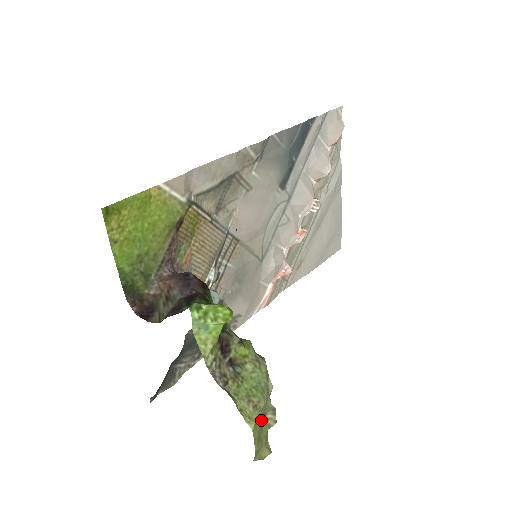
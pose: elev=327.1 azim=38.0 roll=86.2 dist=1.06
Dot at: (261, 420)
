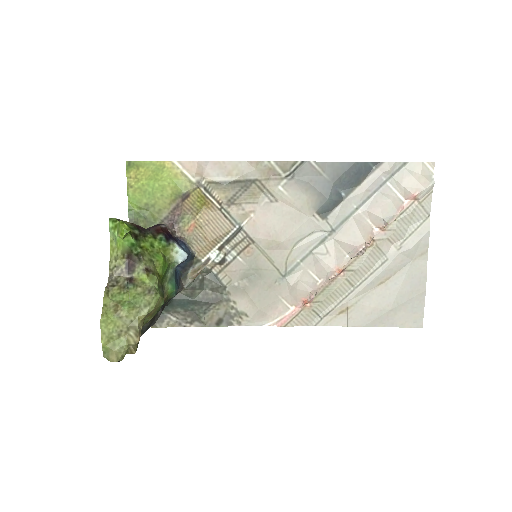
Dot at: (119, 327)
